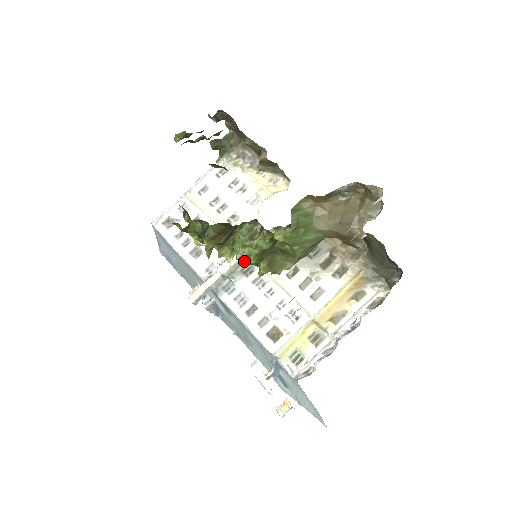
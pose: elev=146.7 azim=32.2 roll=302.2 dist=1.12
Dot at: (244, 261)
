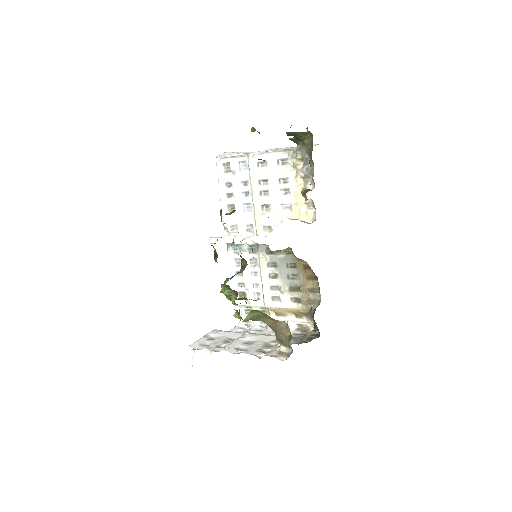
Dot at: occluded
